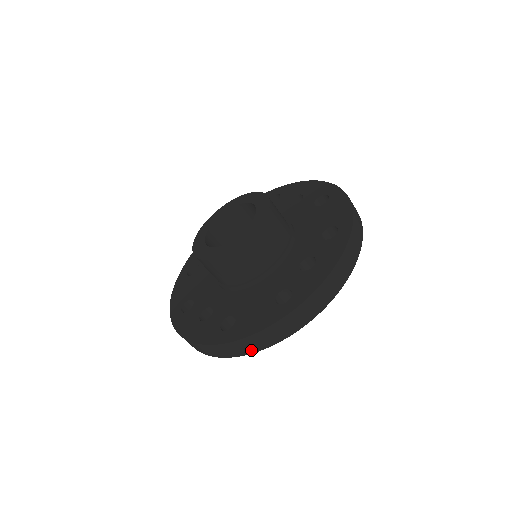
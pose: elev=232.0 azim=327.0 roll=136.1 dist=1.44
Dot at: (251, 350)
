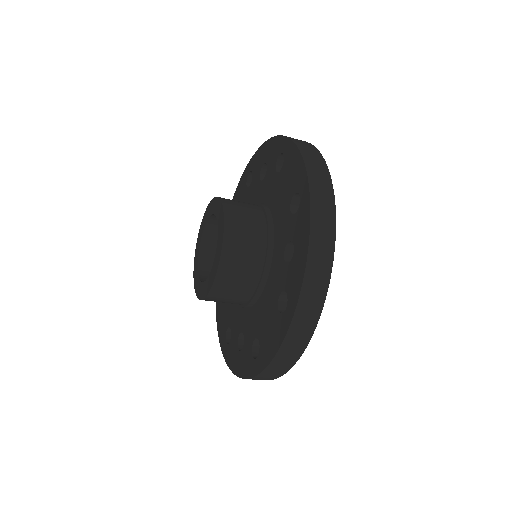
Dot at: (287, 367)
